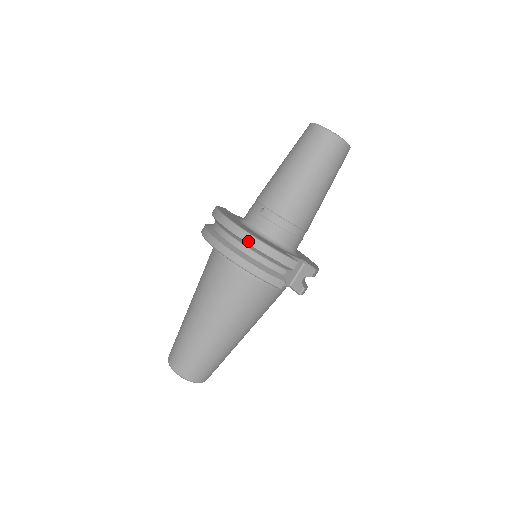
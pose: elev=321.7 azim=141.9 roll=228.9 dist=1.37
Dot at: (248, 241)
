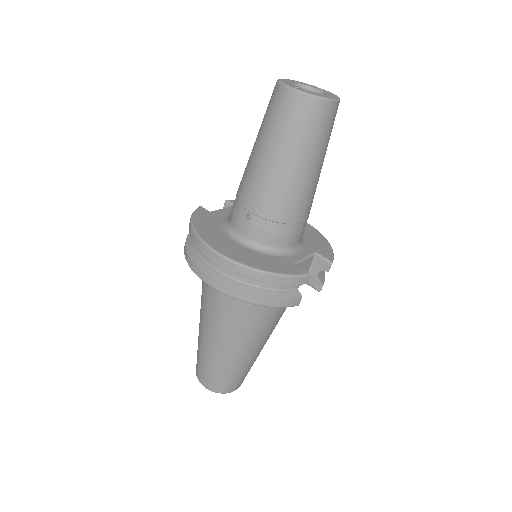
Dot at: (245, 274)
